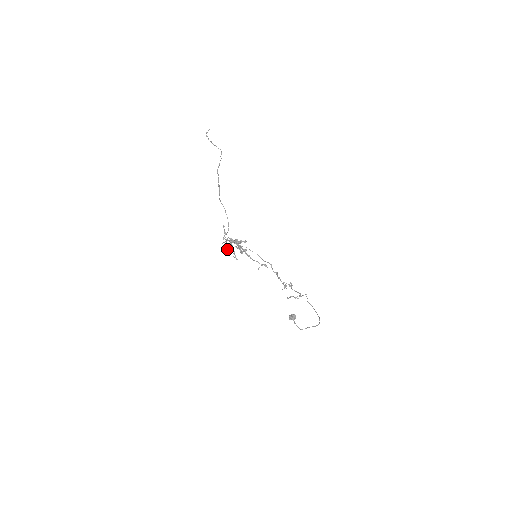
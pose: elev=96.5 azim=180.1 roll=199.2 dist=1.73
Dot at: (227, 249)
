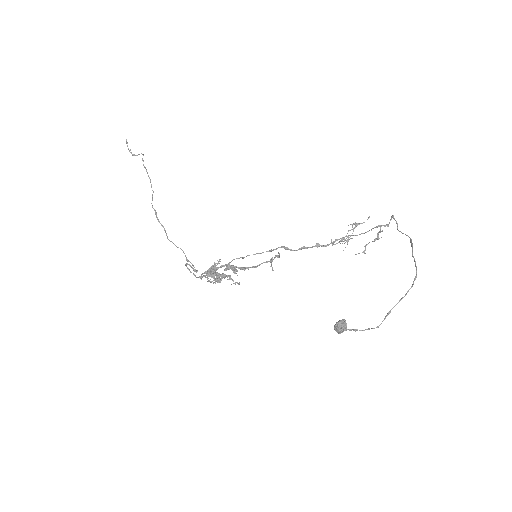
Dot at: occluded
